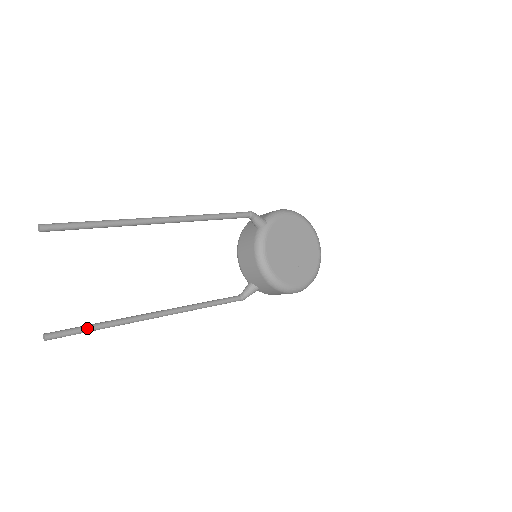
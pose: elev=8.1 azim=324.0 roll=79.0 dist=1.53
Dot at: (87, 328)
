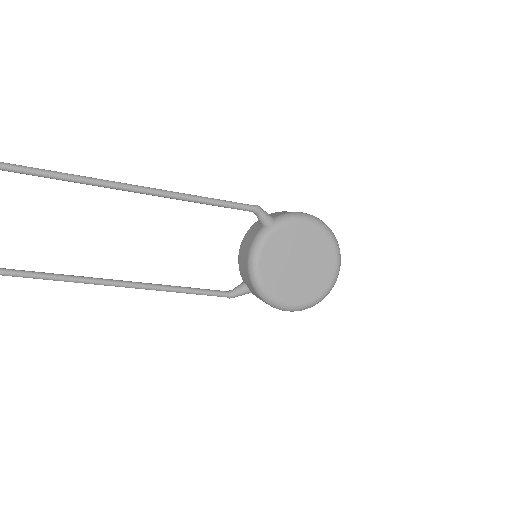
Dot at: (44, 276)
